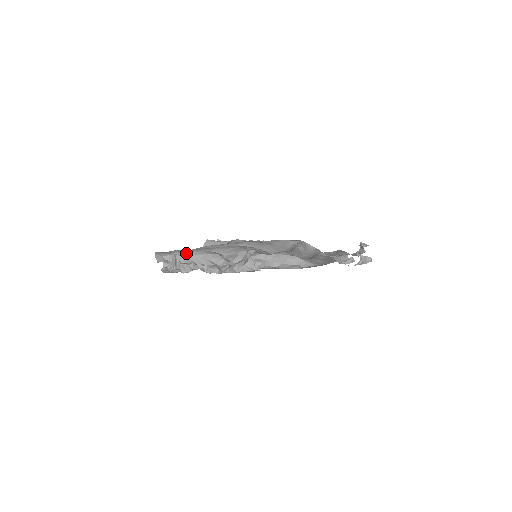
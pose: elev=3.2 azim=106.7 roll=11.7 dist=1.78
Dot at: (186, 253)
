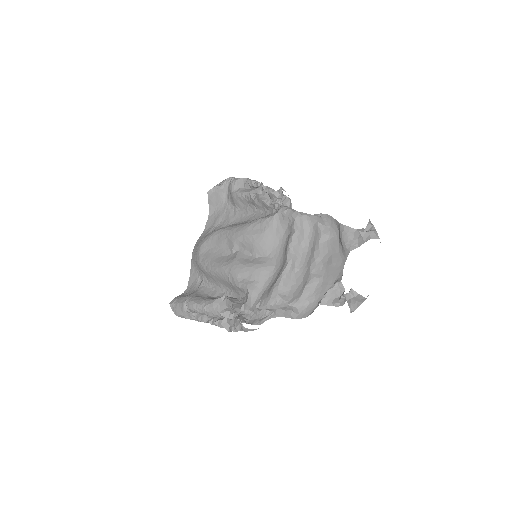
Dot at: (192, 310)
